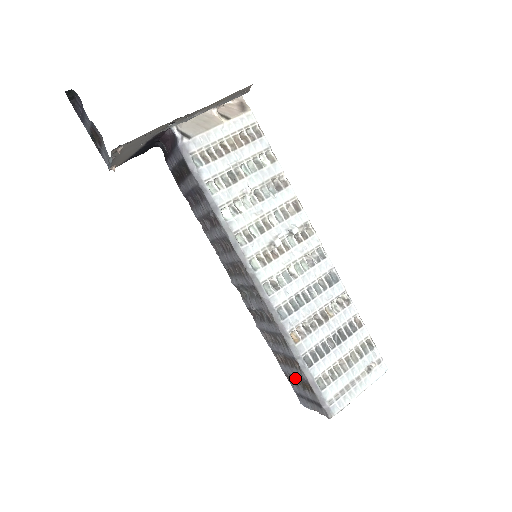
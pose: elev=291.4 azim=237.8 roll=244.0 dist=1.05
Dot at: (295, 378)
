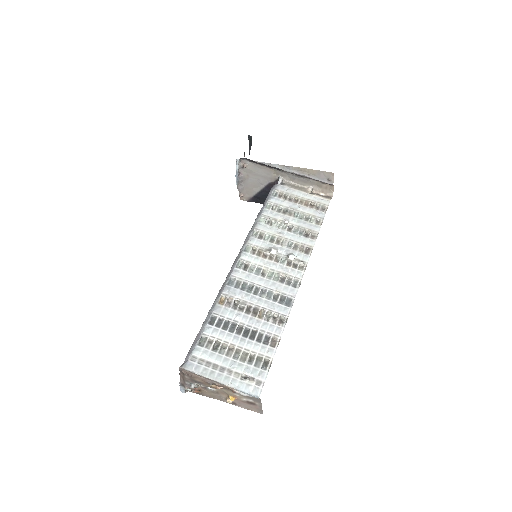
Dot at: occluded
